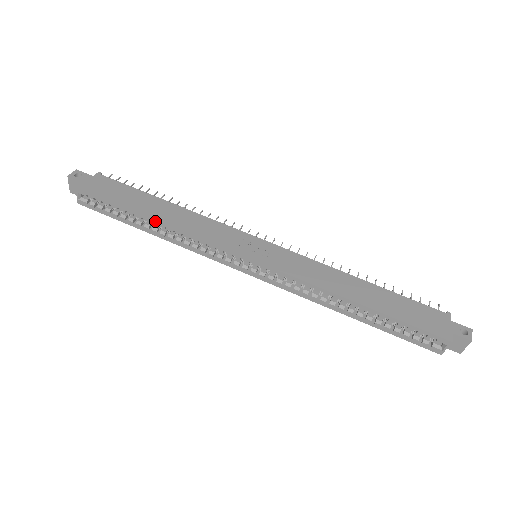
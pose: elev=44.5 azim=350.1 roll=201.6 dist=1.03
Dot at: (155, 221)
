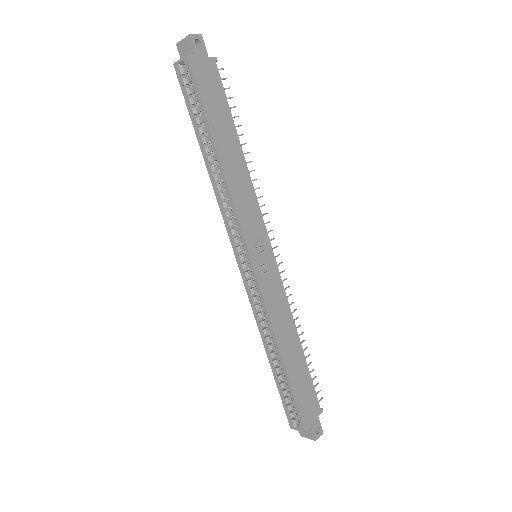
Dot at: (218, 157)
